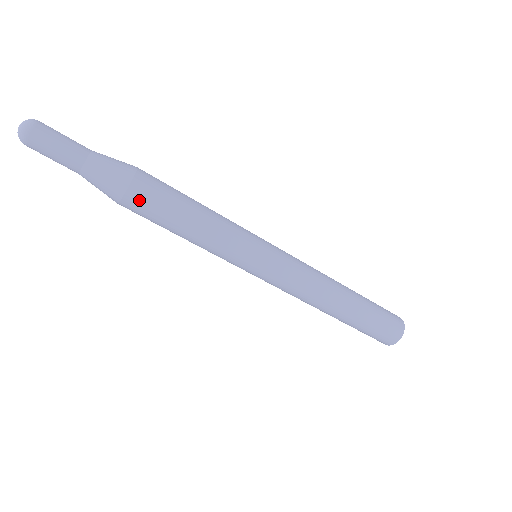
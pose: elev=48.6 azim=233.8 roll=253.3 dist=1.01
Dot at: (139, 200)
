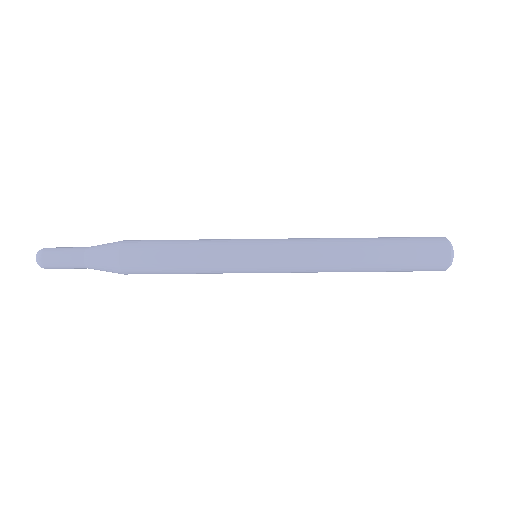
Dot at: occluded
